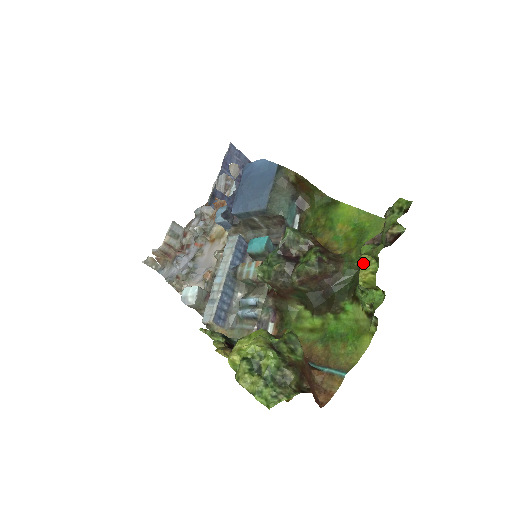
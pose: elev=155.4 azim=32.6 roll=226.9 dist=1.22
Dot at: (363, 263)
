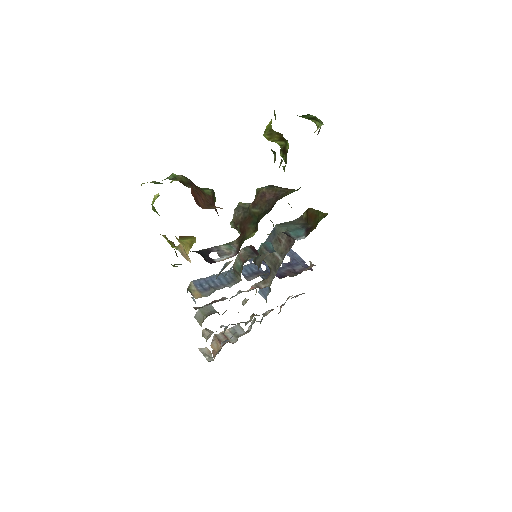
Dot at: occluded
